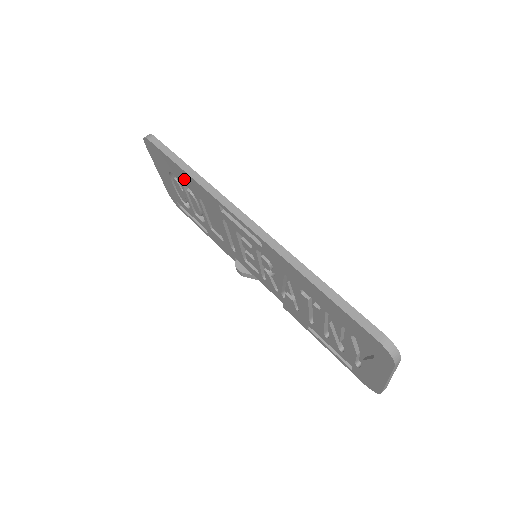
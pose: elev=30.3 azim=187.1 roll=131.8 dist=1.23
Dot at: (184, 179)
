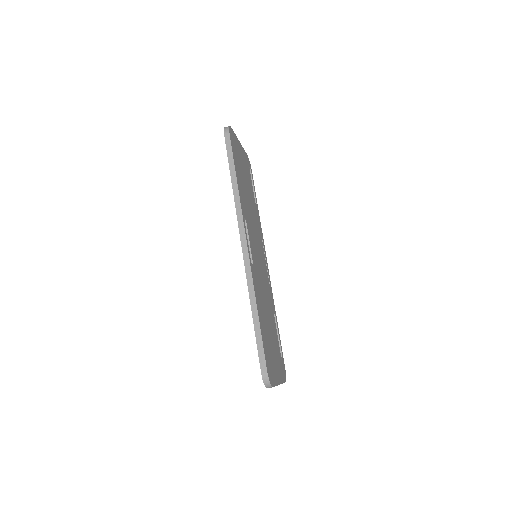
Dot at: occluded
